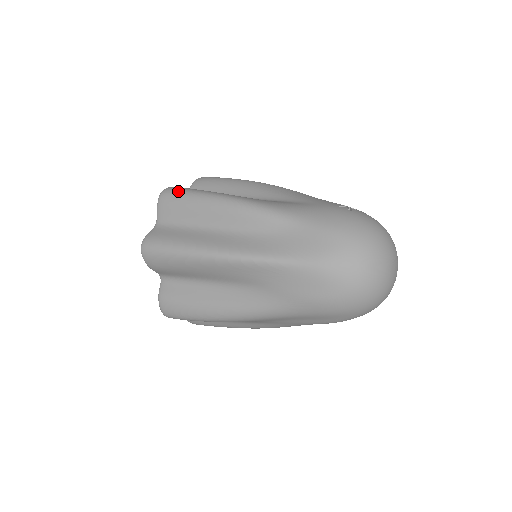
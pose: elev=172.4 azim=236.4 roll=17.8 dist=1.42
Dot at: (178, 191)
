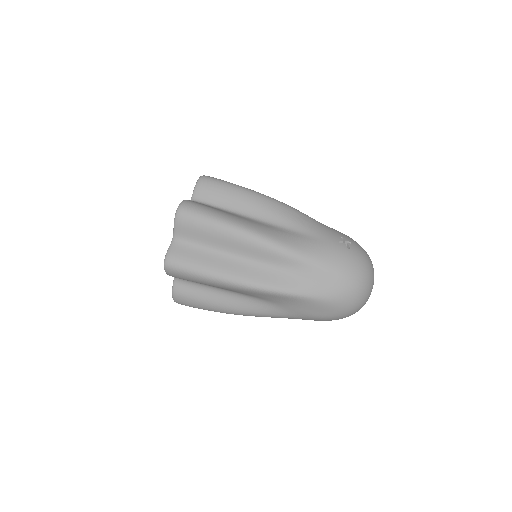
Dot at: (197, 214)
